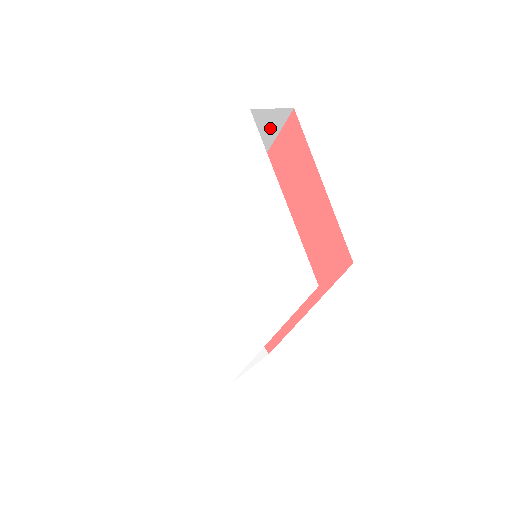
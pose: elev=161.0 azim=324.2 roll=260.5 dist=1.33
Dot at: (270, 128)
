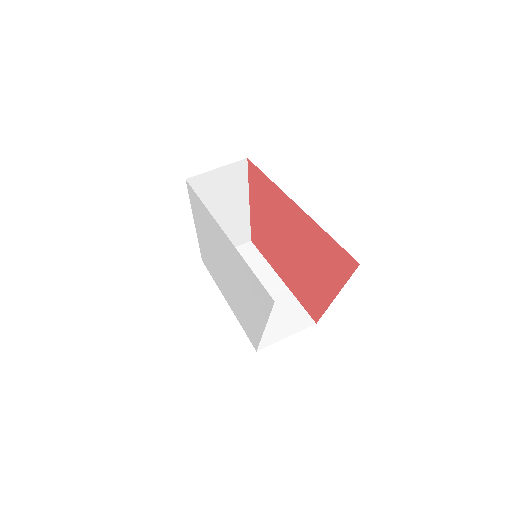
Dot at: occluded
